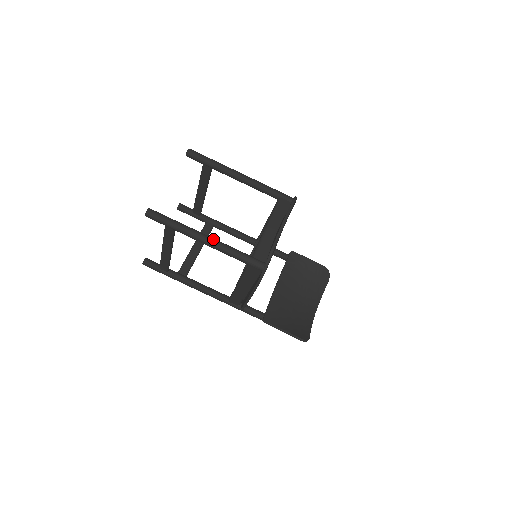
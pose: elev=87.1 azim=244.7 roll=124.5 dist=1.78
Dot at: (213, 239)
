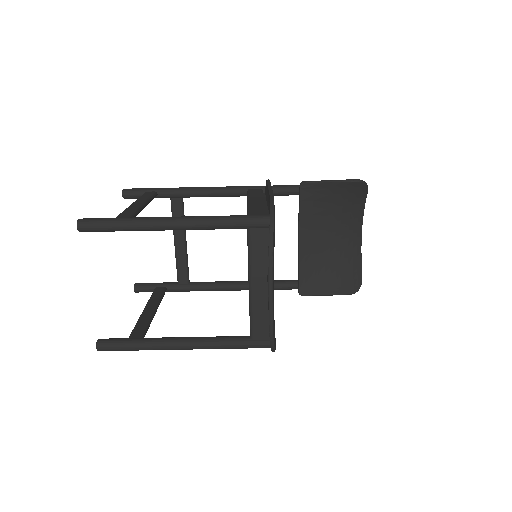
Dot at: (192, 344)
